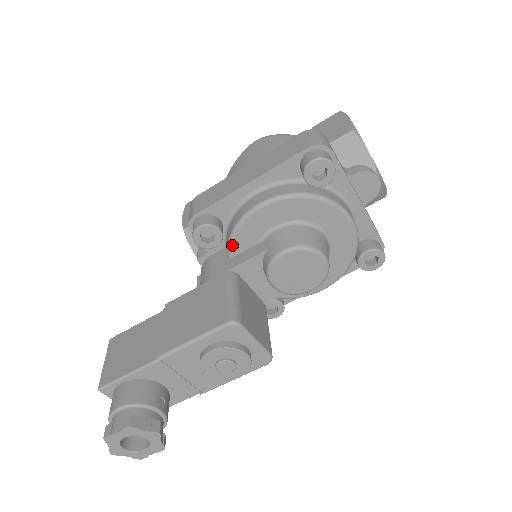
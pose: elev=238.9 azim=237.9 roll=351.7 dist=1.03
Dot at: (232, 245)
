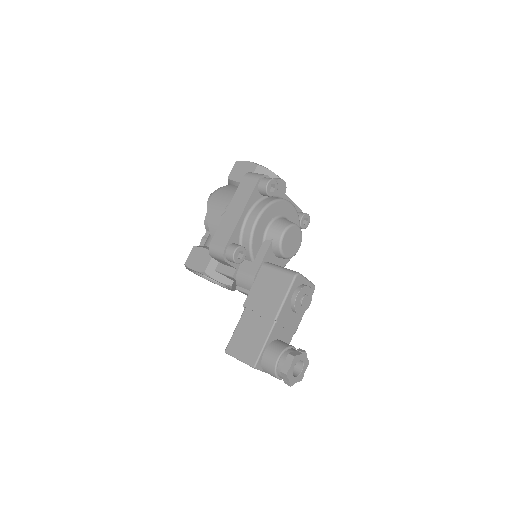
Dot at: (253, 251)
